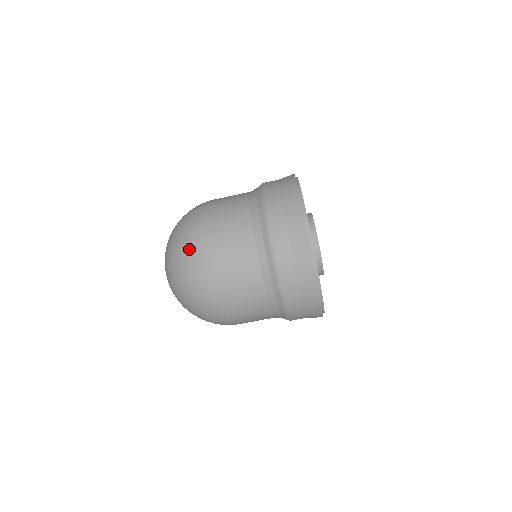
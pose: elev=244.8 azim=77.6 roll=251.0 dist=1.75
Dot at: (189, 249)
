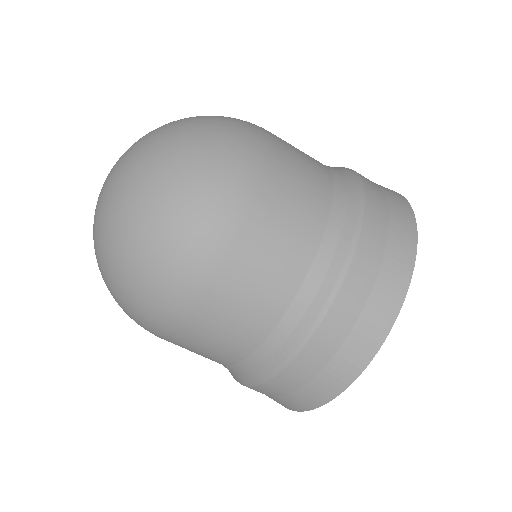
Dot at: (157, 265)
